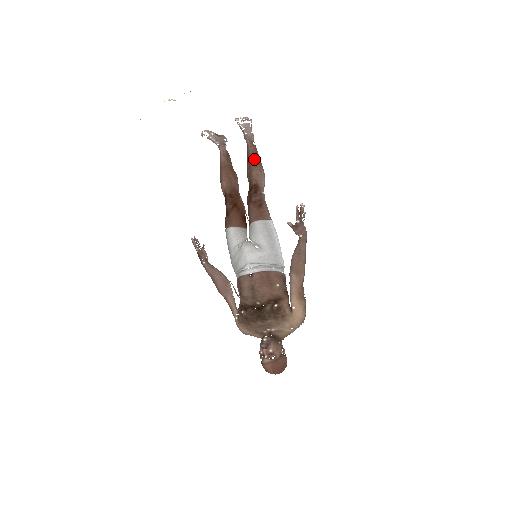
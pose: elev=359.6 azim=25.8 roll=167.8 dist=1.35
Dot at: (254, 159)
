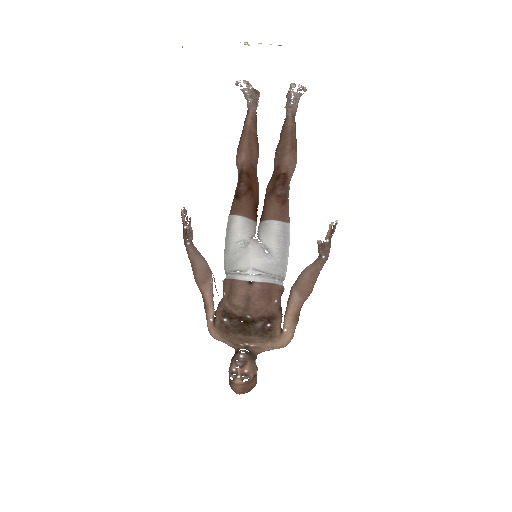
Dot at: (292, 140)
